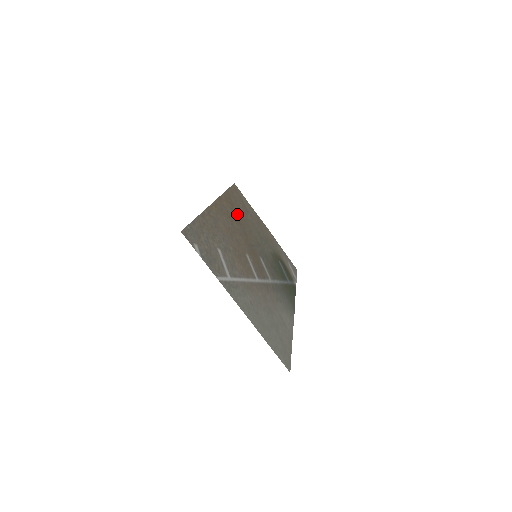
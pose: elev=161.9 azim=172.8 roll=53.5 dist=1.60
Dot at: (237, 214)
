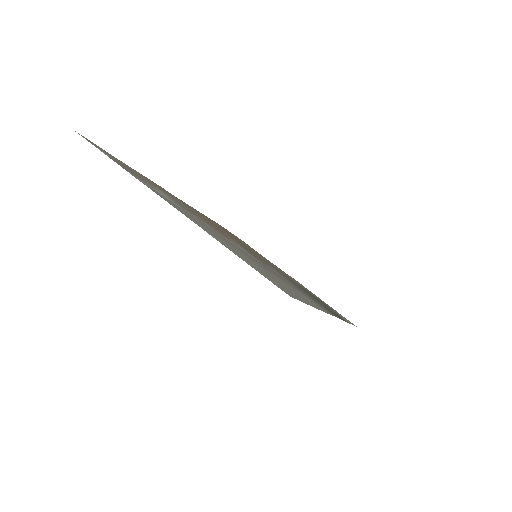
Dot at: occluded
